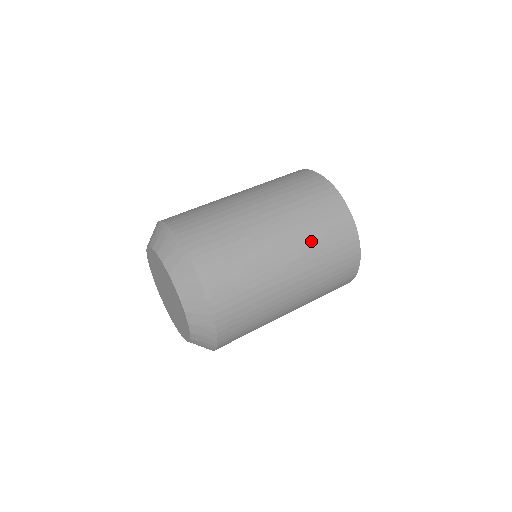
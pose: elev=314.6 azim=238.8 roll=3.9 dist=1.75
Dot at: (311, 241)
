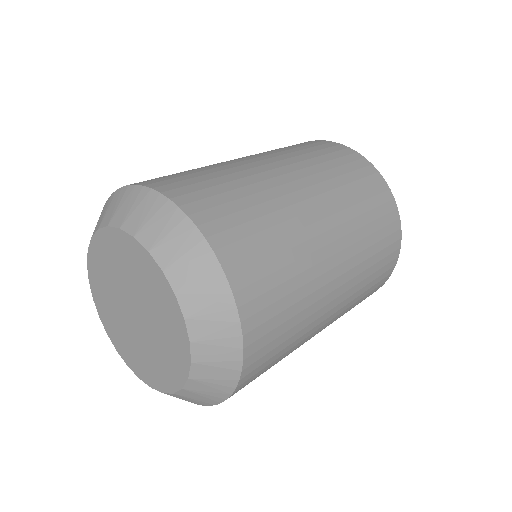
Dot at: (335, 184)
